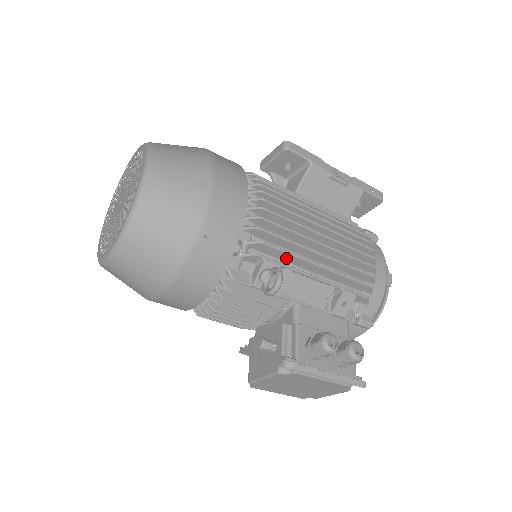
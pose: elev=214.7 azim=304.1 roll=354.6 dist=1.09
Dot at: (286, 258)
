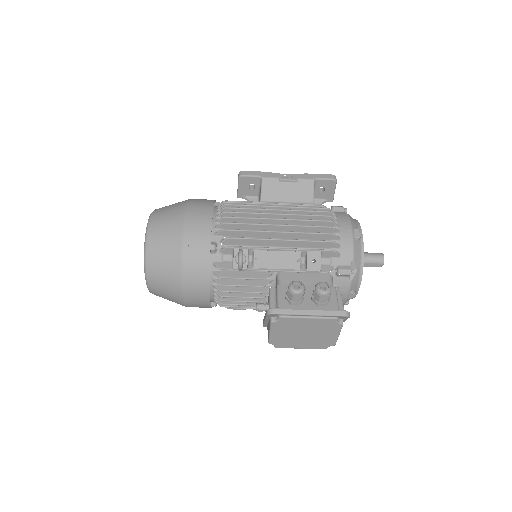
Dot at: (253, 243)
